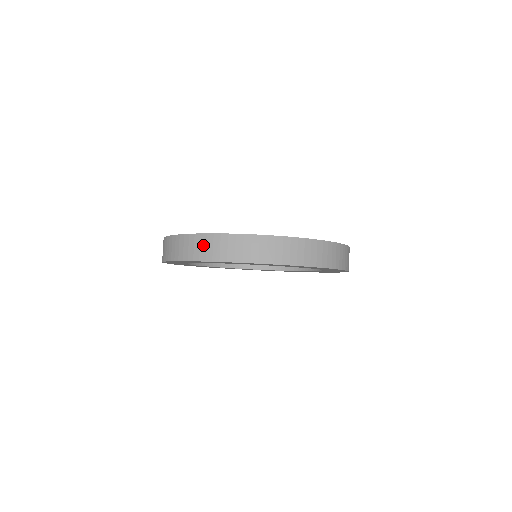
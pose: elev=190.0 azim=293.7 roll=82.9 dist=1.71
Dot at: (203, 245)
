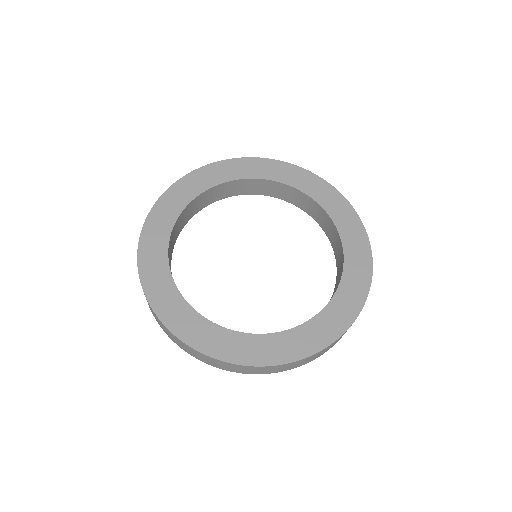
Dot at: (167, 332)
